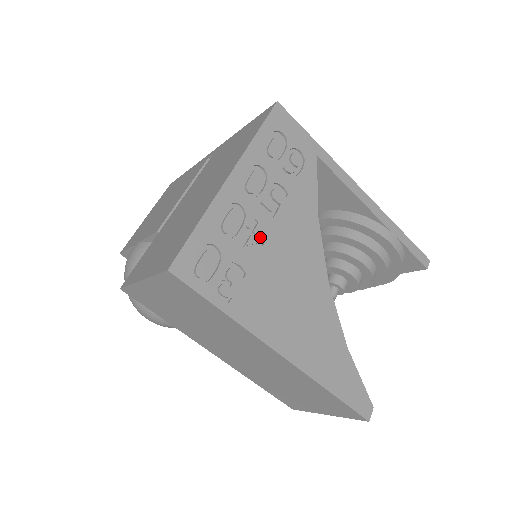
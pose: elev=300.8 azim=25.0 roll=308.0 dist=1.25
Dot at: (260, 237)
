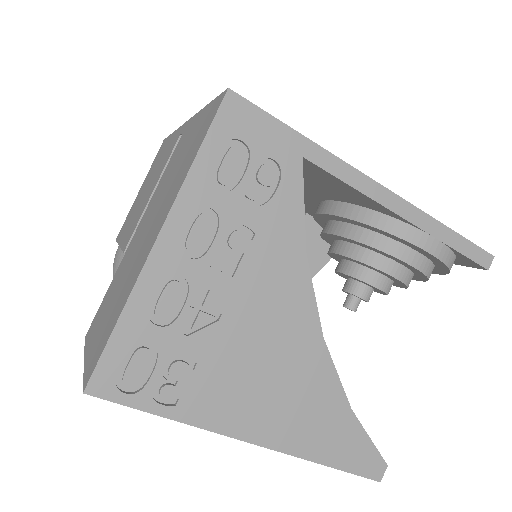
Dot at: (214, 310)
